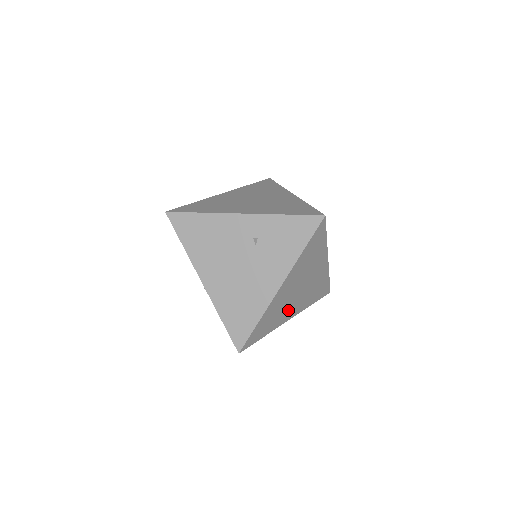
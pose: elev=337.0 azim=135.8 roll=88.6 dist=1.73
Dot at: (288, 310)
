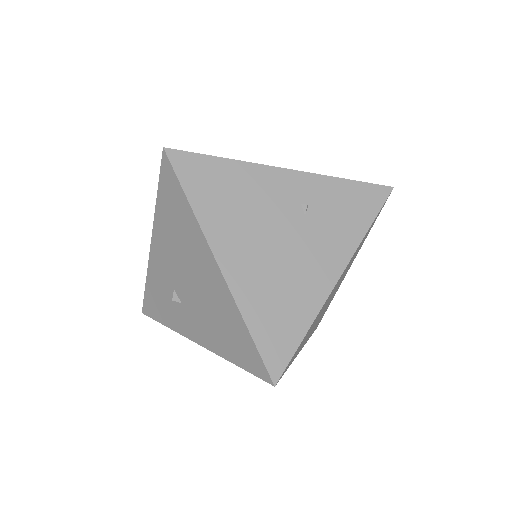
Dot at: occluded
